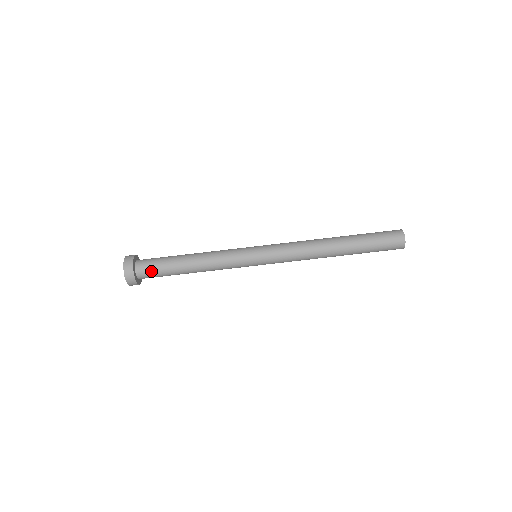
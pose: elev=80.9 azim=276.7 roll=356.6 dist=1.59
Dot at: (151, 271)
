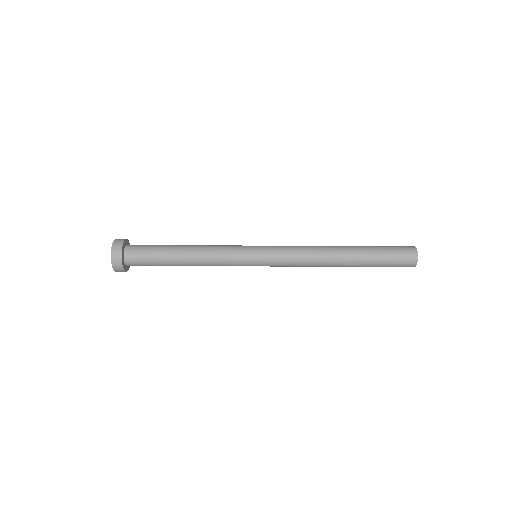
Dot at: (142, 265)
